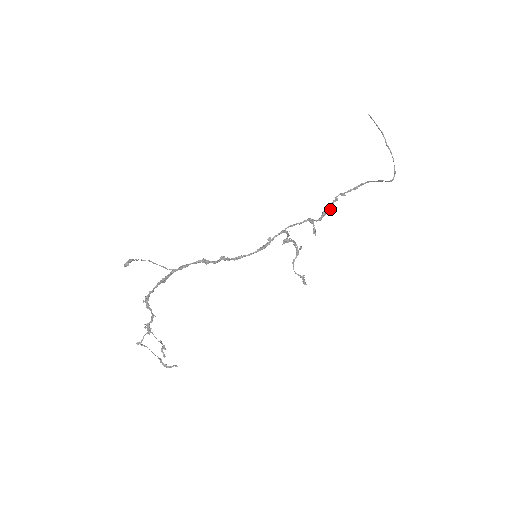
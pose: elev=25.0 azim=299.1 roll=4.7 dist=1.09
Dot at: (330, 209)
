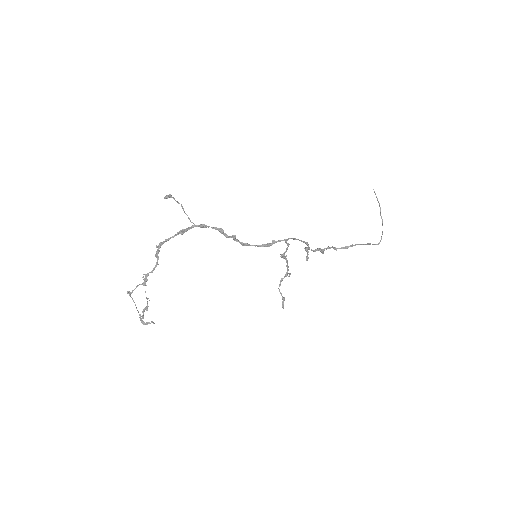
Dot at: (323, 251)
